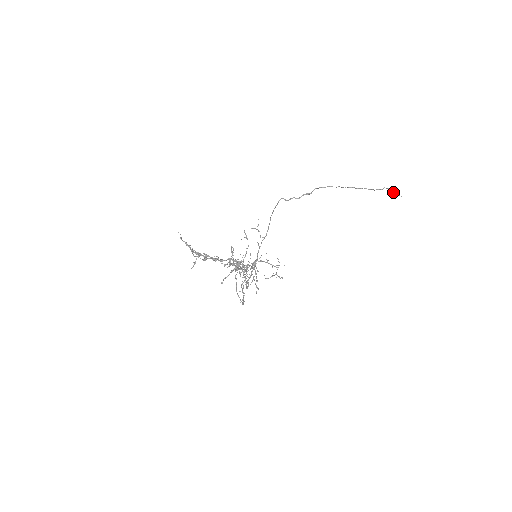
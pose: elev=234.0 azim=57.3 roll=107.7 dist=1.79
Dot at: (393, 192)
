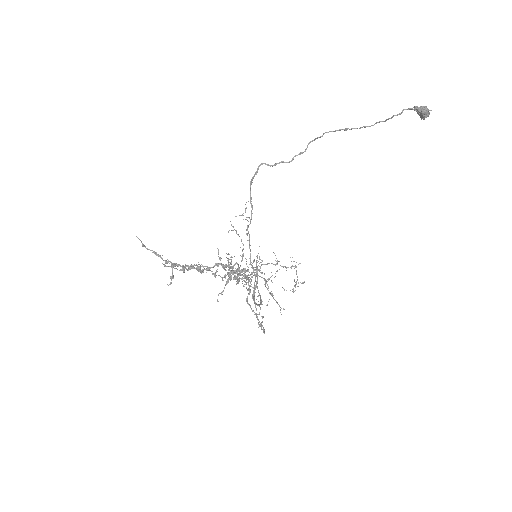
Dot at: (417, 110)
